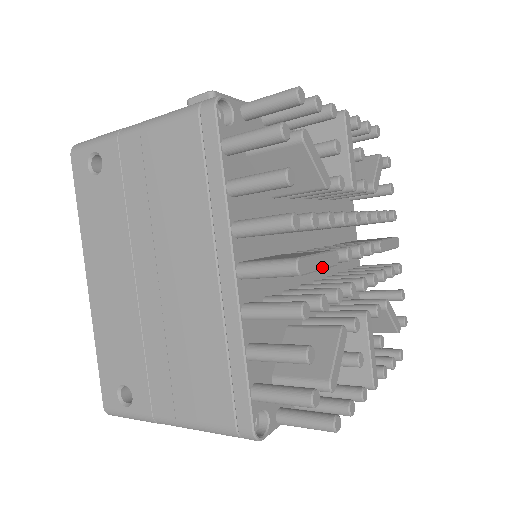
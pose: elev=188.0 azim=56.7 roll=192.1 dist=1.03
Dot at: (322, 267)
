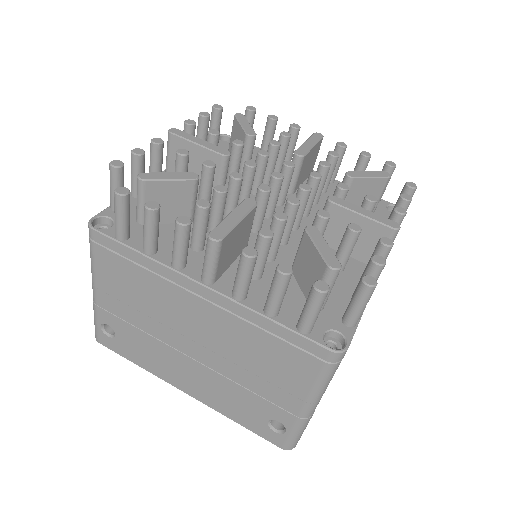
Dot at: (199, 144)
